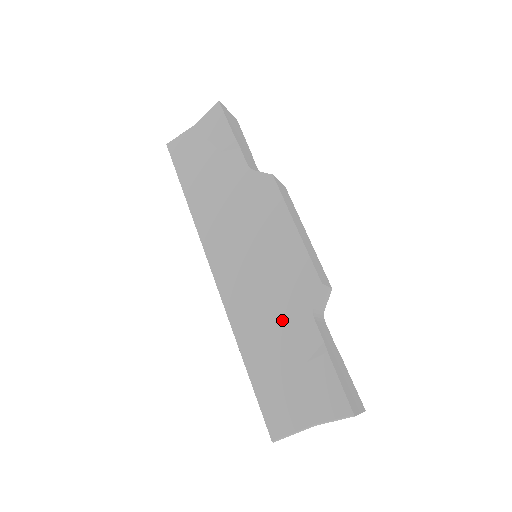
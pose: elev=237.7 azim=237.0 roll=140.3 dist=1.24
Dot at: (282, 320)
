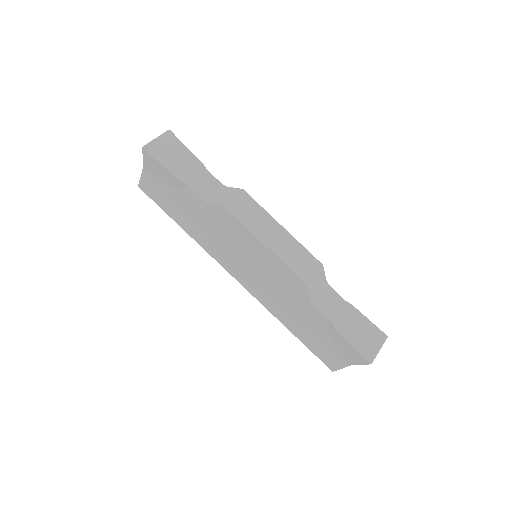
Dot at: (296, 308)
